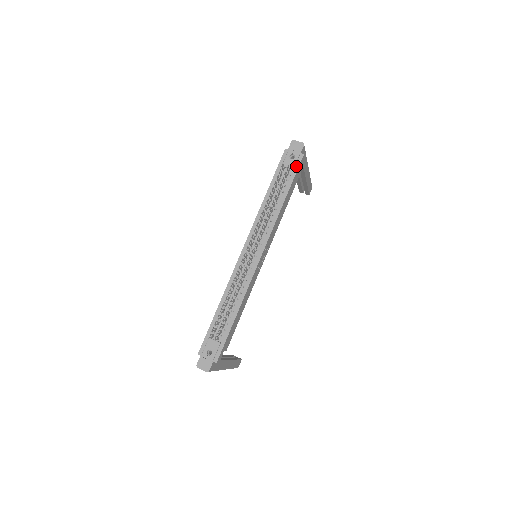
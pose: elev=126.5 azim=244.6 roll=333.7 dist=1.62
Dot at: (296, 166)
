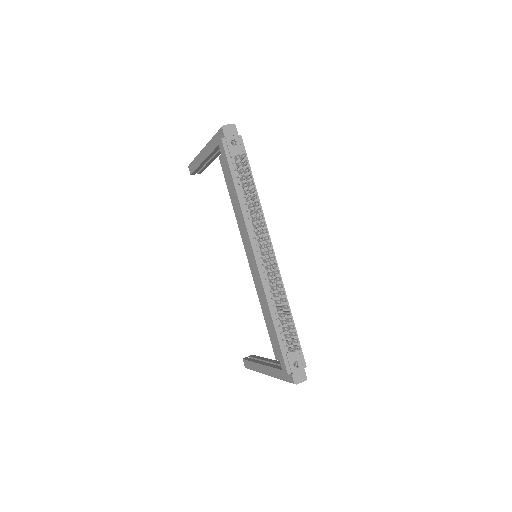
Dot at: (243, 150)
